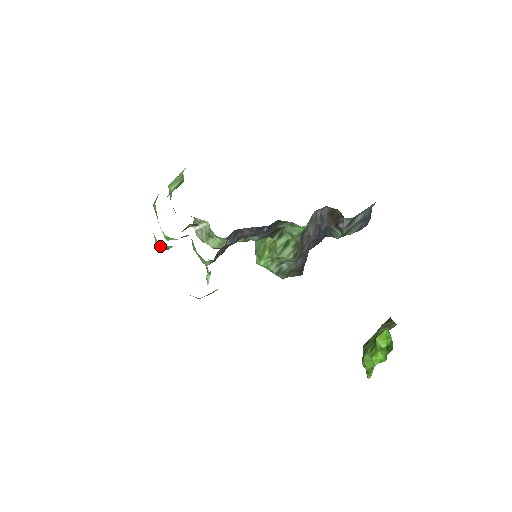
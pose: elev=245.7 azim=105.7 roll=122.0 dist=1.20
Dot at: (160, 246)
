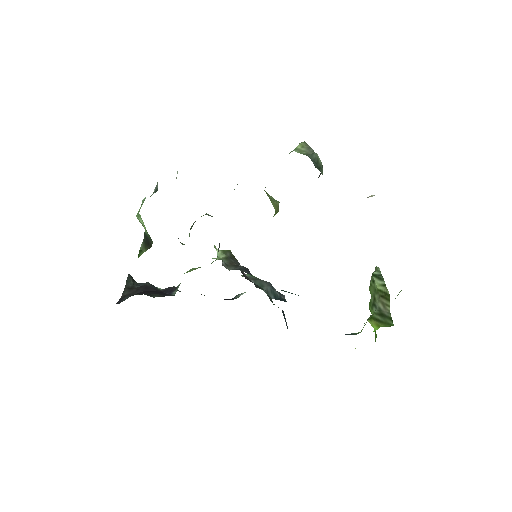
Dot at: occluded
